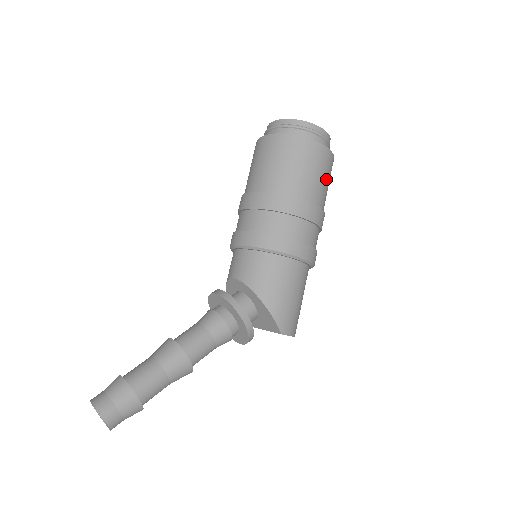
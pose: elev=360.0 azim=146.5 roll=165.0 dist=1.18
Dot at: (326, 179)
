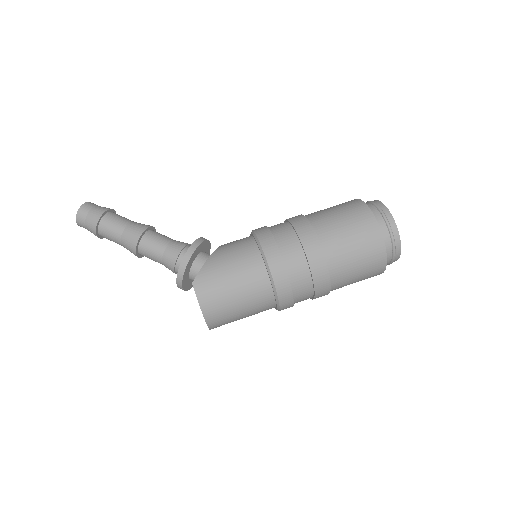
Dot at: (355, 246)
